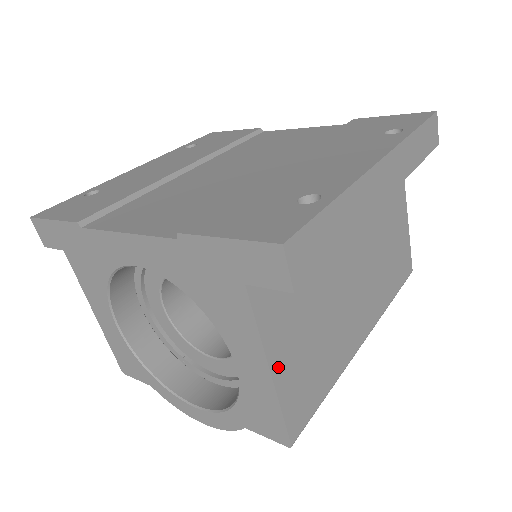
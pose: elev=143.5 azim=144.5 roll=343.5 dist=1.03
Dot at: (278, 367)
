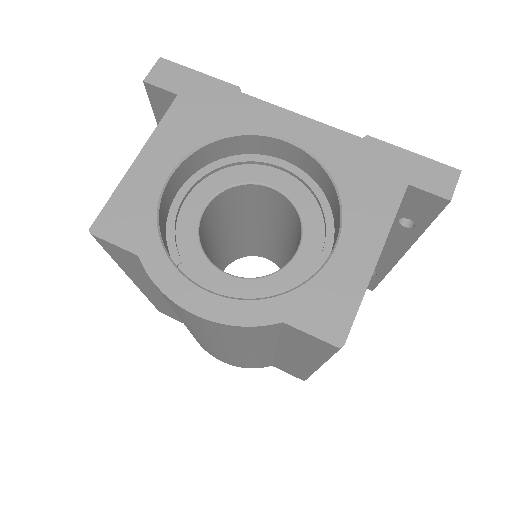
Dot at: occluded
